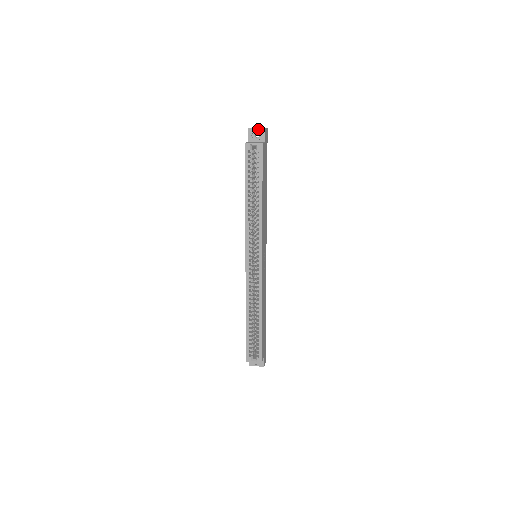
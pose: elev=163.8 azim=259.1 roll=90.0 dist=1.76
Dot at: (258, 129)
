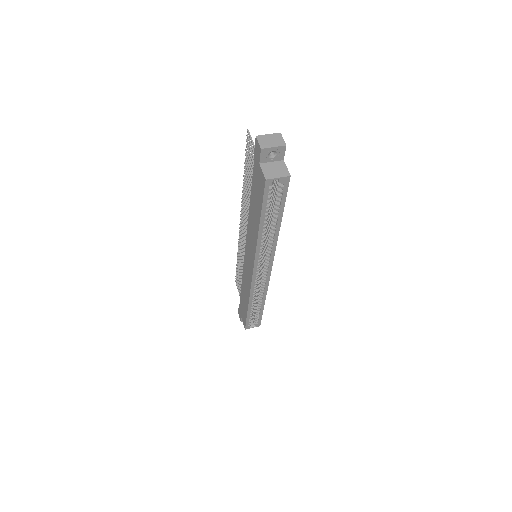
Dot at: (276, 147)
